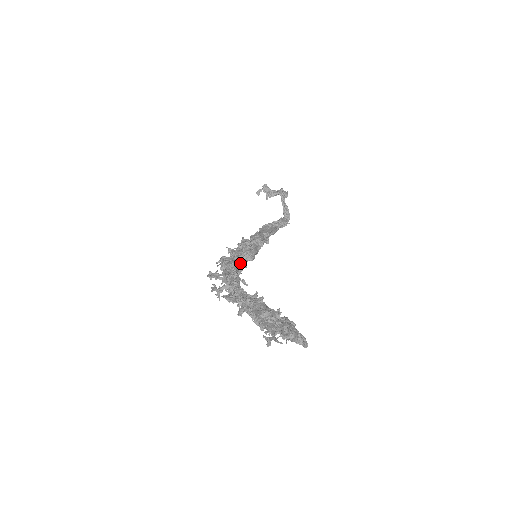
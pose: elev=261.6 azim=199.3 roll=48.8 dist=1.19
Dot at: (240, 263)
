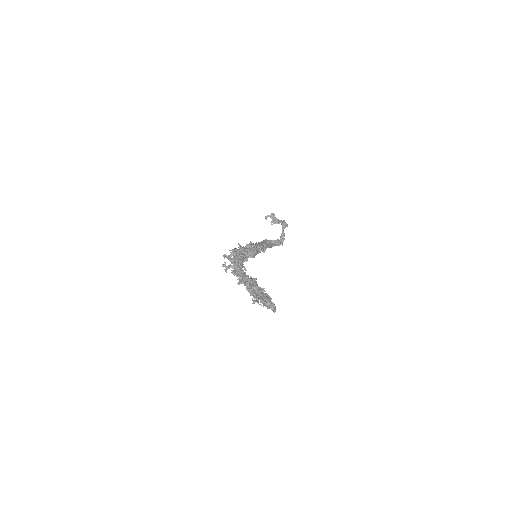
Dot at: (245, 256)
